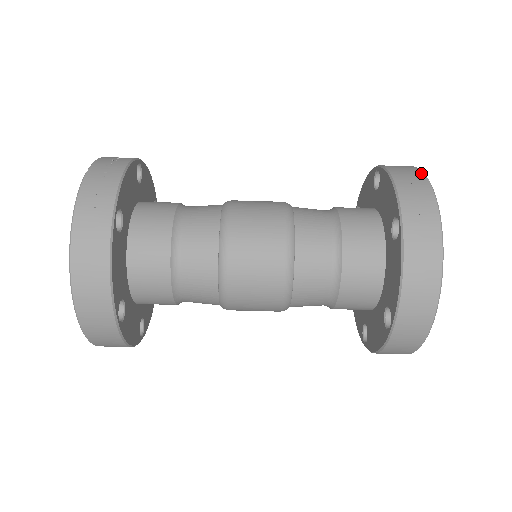
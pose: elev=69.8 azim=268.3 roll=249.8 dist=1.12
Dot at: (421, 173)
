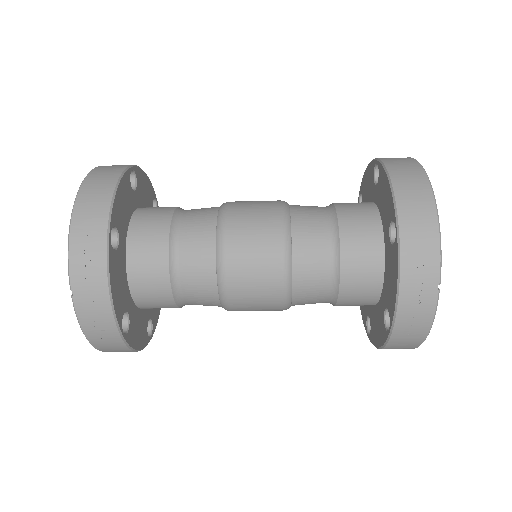
Dot at: (436, 272)
